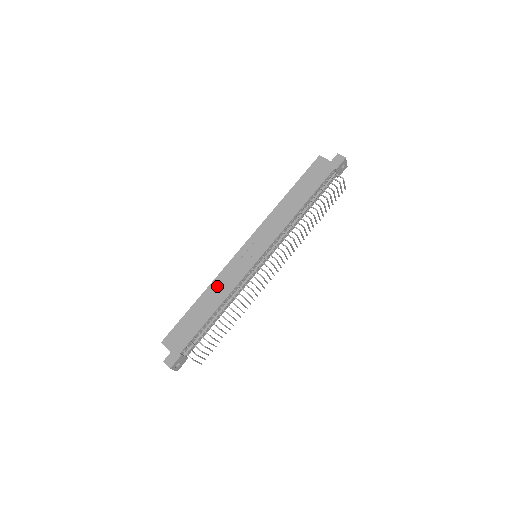
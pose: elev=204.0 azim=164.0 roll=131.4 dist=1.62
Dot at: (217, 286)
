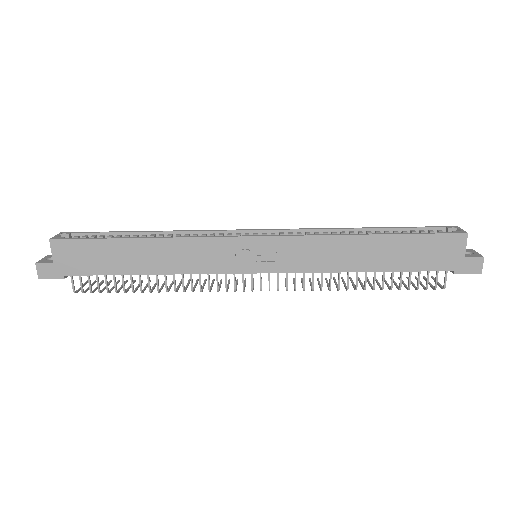
Dot at: (175, 249)
